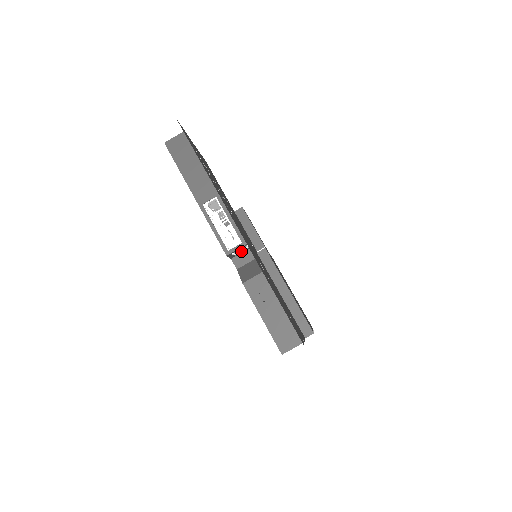
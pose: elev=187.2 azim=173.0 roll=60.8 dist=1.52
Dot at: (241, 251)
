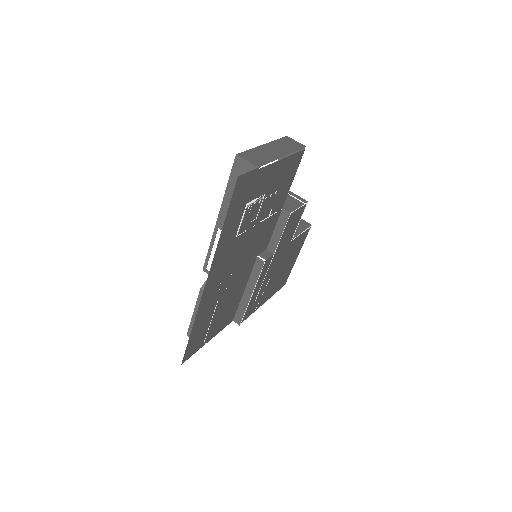
Dot at: occluded
